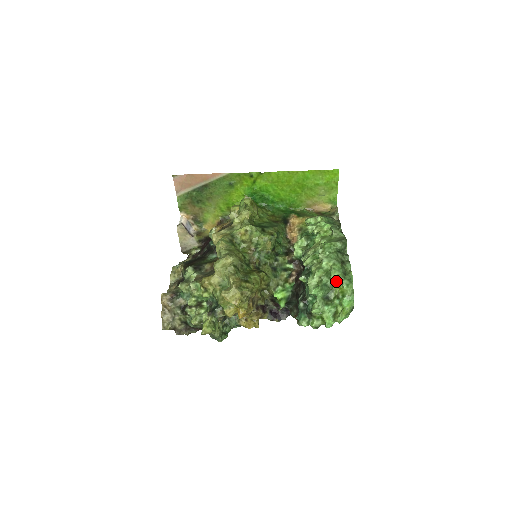
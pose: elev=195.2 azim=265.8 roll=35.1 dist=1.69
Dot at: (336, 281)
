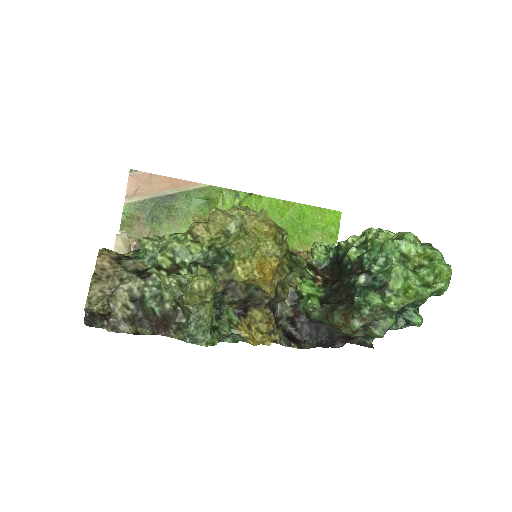
Dot at: (413, 244)
